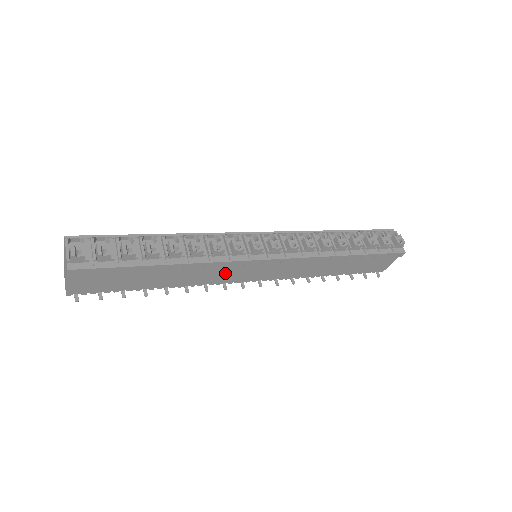
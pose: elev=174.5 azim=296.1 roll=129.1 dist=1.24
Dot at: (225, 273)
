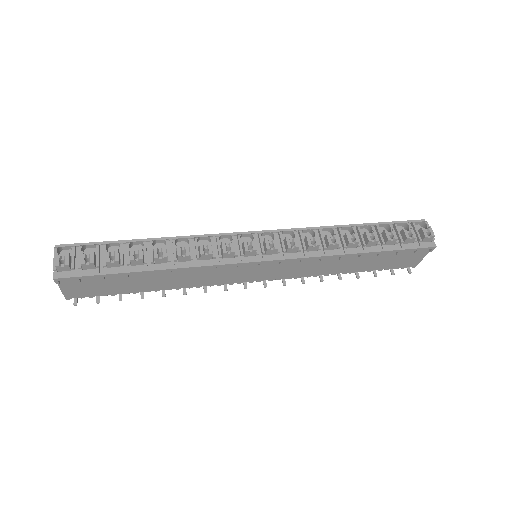
Dot at: (221, 275)
